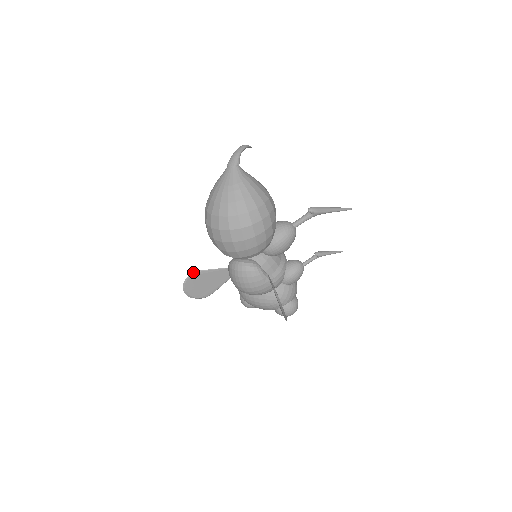
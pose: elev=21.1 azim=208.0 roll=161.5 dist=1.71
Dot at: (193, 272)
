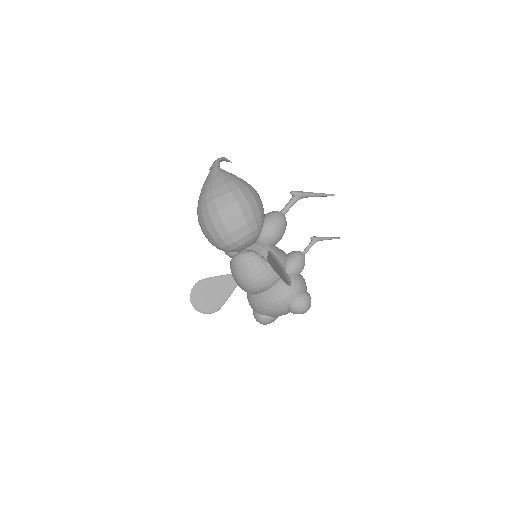
Dot at: (198, 281)
